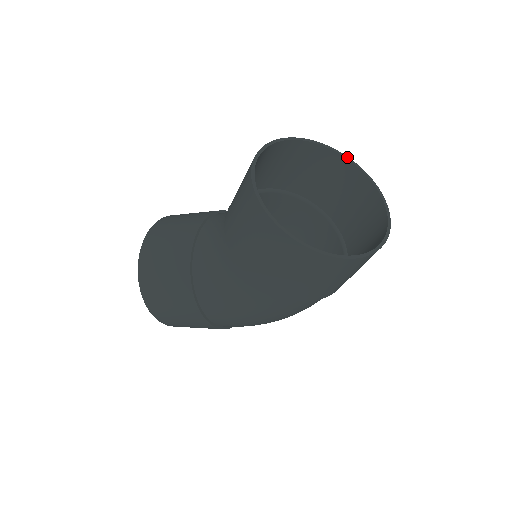
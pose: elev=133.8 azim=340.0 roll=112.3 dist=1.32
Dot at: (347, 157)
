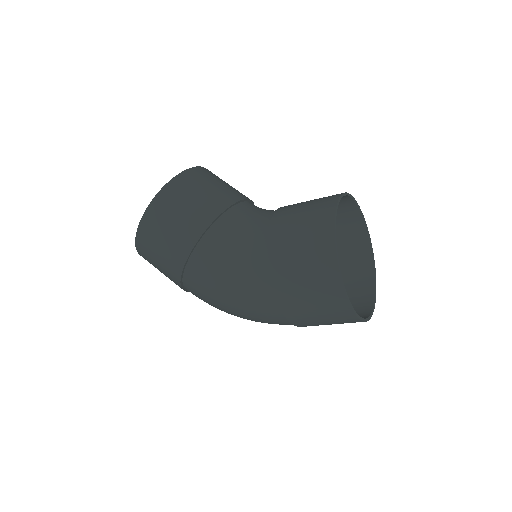
Dot at: occluded
